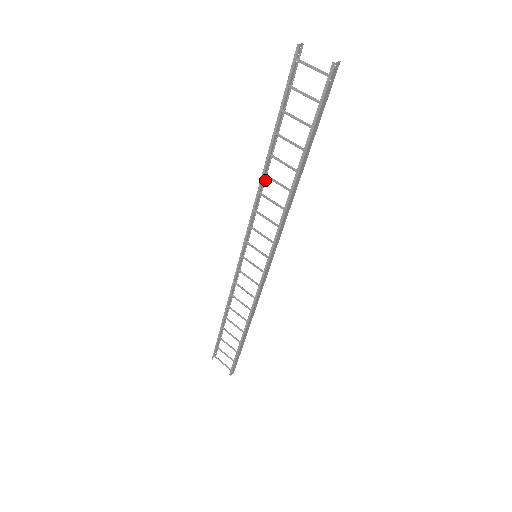
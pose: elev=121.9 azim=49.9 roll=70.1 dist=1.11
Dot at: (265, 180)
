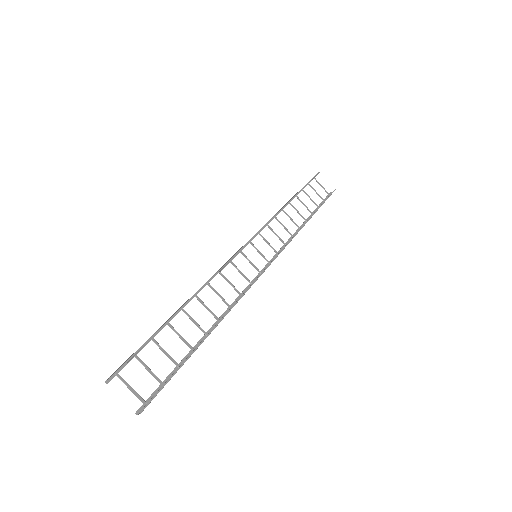
Dot at: occluded
